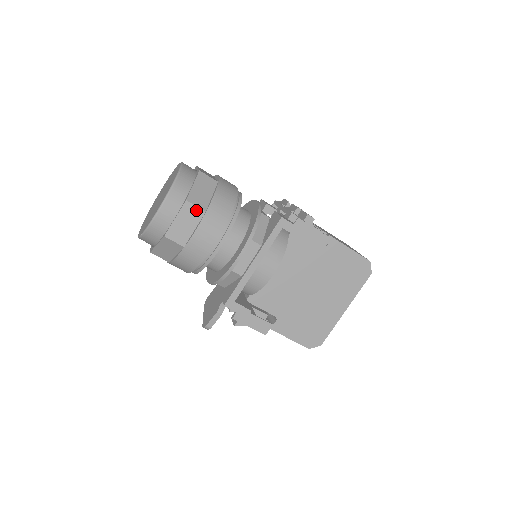
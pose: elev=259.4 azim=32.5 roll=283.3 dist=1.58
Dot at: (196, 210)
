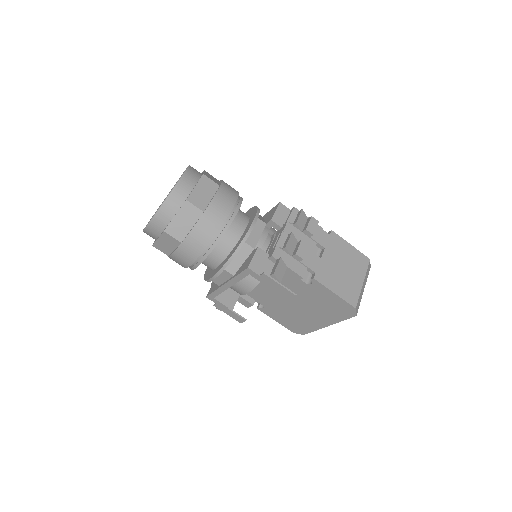
Dot at: (173, 239)
